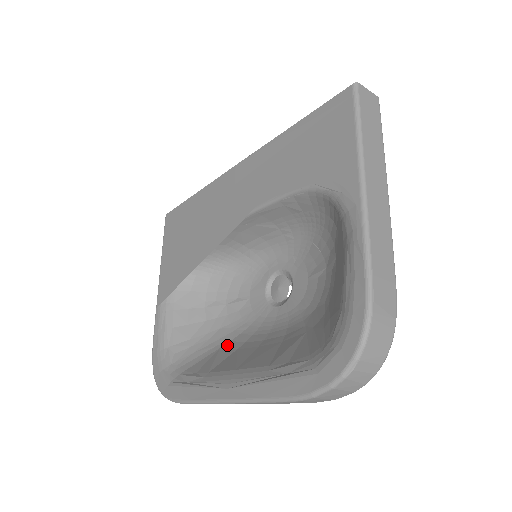
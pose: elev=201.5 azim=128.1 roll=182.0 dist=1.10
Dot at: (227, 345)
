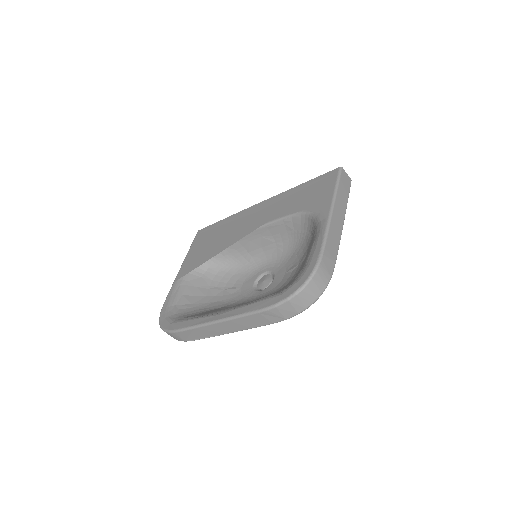
Dot at: (219, 308)
